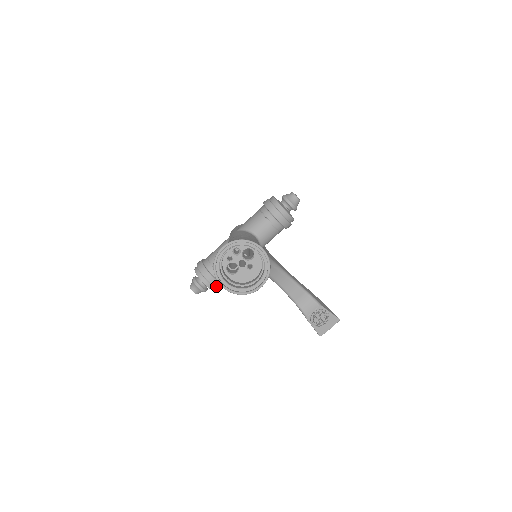
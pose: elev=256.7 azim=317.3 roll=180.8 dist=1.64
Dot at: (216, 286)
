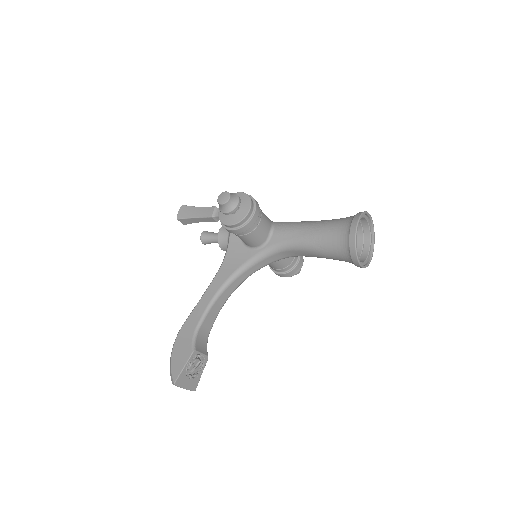
Dot at: (249, 223)
